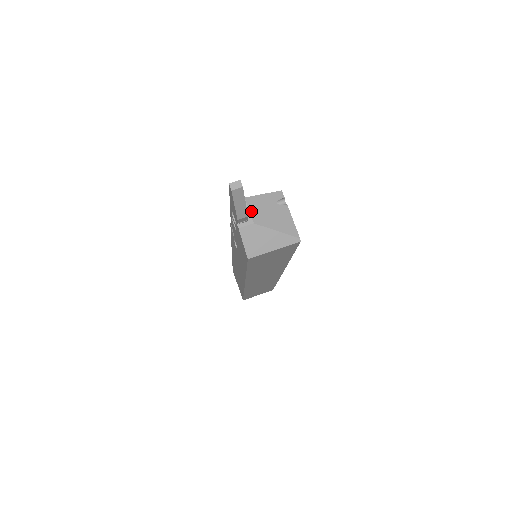
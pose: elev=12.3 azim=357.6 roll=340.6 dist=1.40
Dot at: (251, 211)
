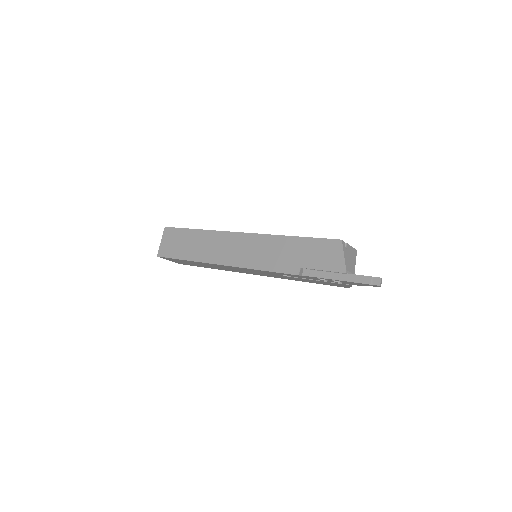
Dot at: (351, 271)
